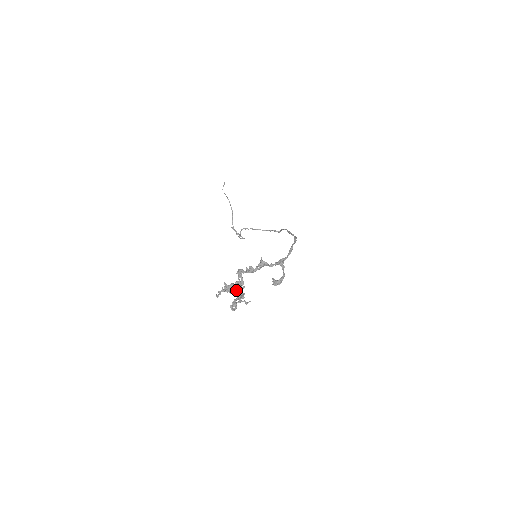
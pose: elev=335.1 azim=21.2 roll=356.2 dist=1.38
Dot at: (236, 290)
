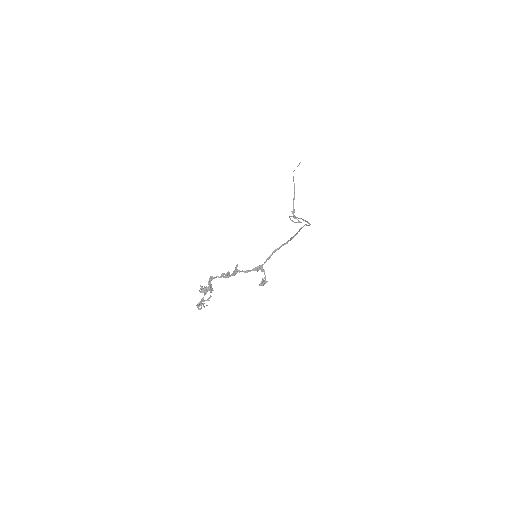
Dot at: (211, 291)
